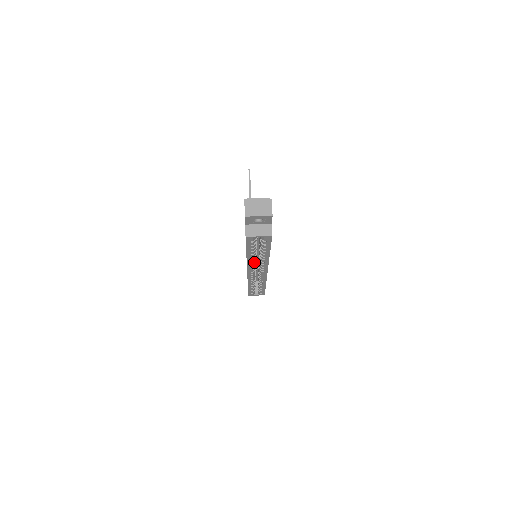
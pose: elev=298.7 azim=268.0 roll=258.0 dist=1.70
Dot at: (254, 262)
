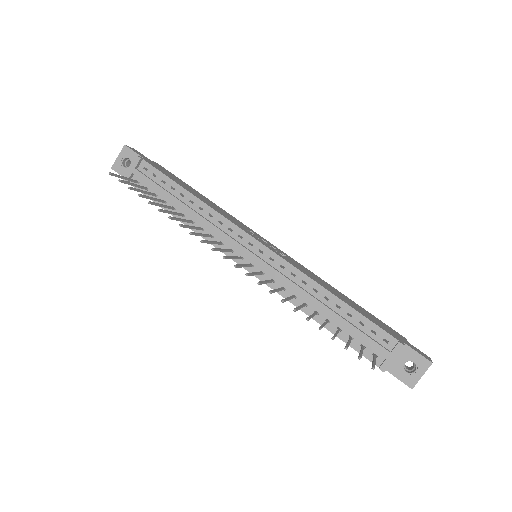
Dot at: occluded
